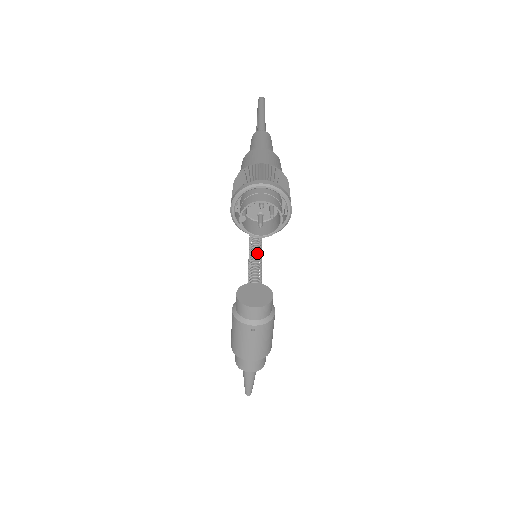
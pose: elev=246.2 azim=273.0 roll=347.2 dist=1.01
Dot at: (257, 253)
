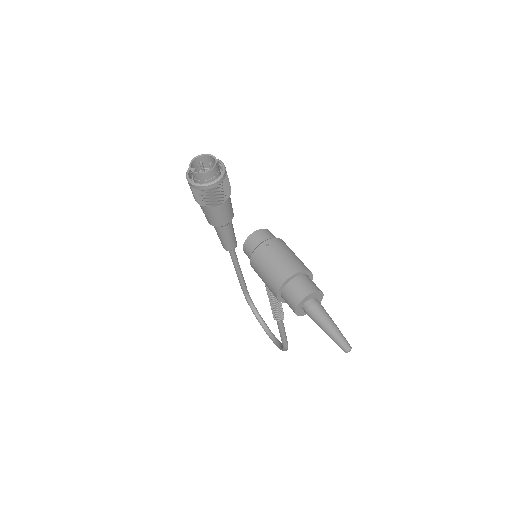
Dot at: occluded
